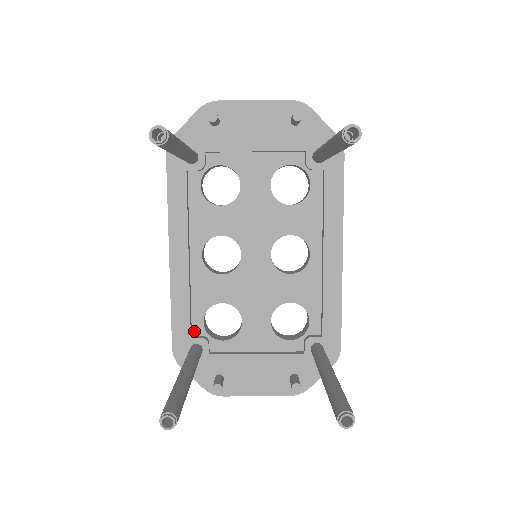
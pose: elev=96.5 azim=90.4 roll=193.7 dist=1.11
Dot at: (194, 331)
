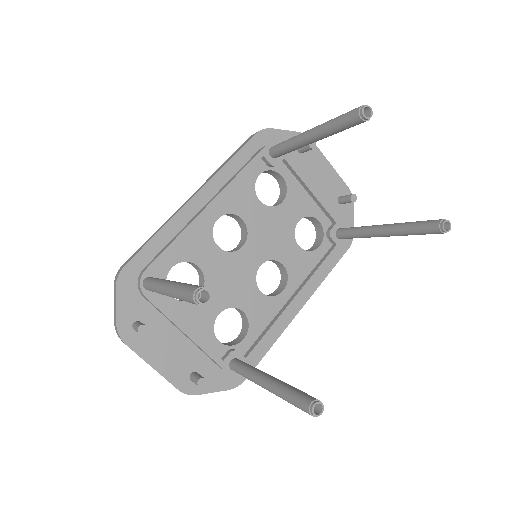
Dot at: (158, 268)
